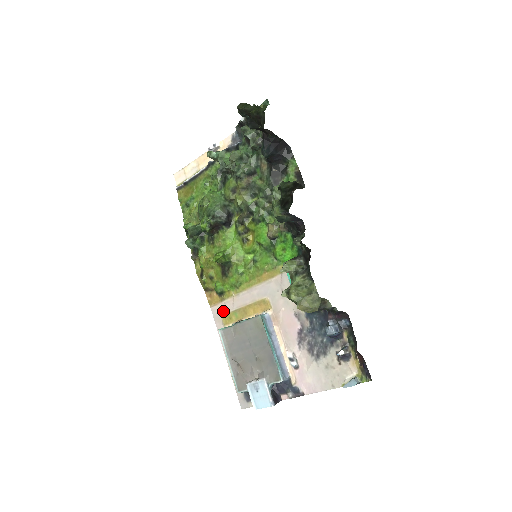
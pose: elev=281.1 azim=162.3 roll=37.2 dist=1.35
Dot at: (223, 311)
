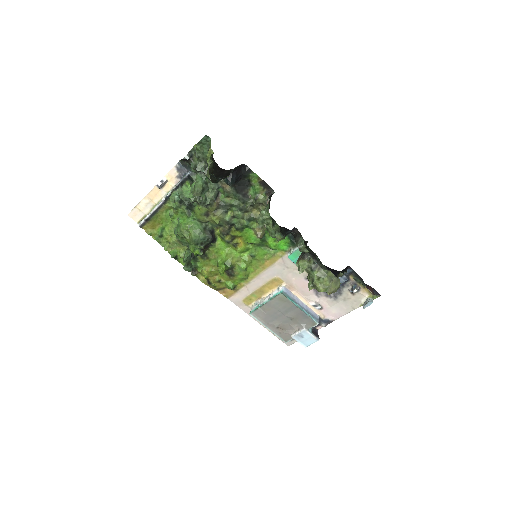
Dot at: (241, 297)
